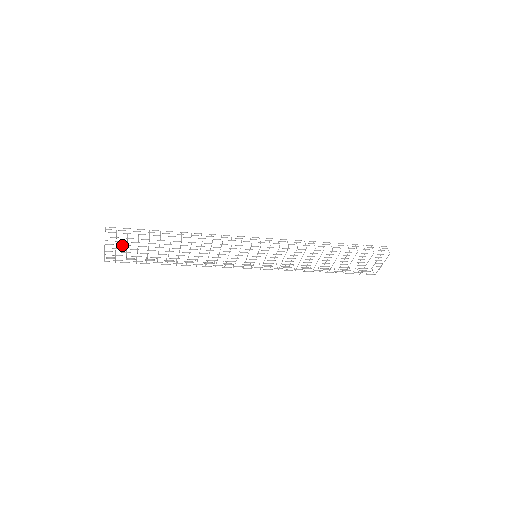
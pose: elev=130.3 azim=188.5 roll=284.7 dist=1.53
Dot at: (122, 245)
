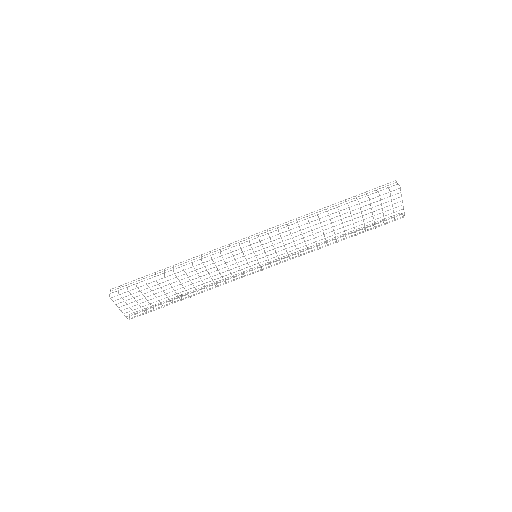
Dot at: (129, 299)
